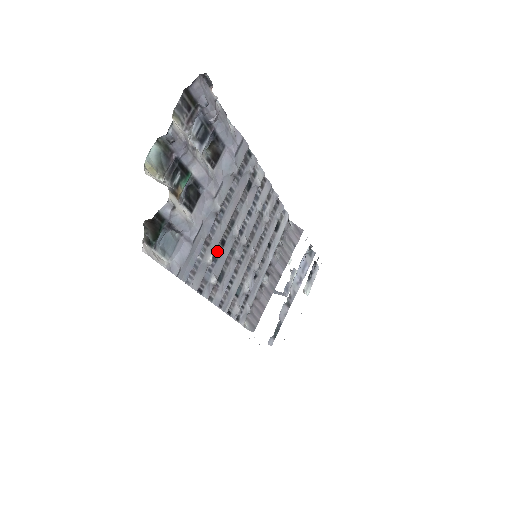
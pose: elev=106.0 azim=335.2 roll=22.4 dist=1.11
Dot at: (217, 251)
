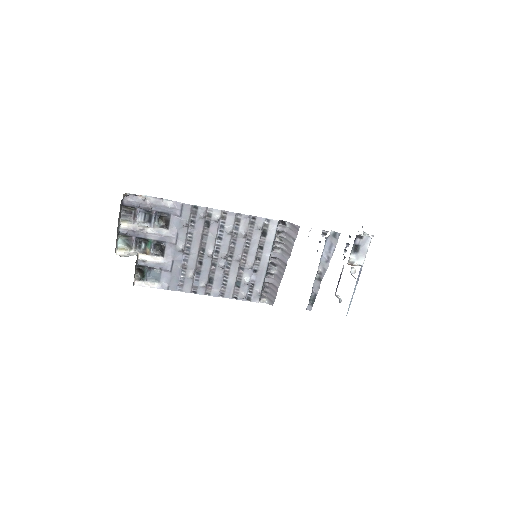
Dot at: (198, 269)
